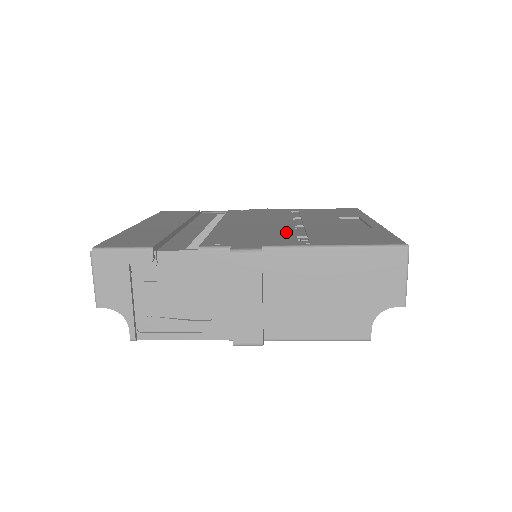
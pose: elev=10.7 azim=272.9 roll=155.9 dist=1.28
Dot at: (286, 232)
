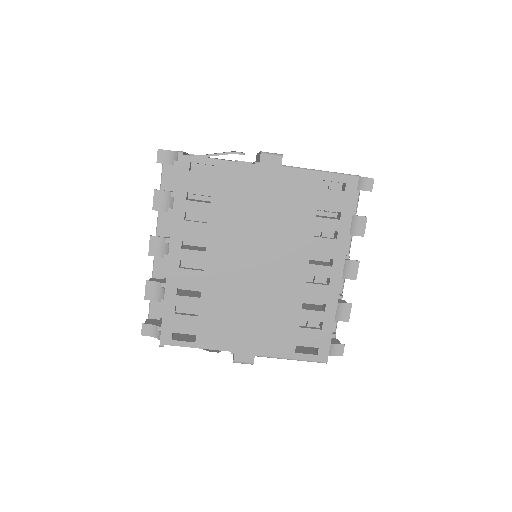
Dot at: occluded
